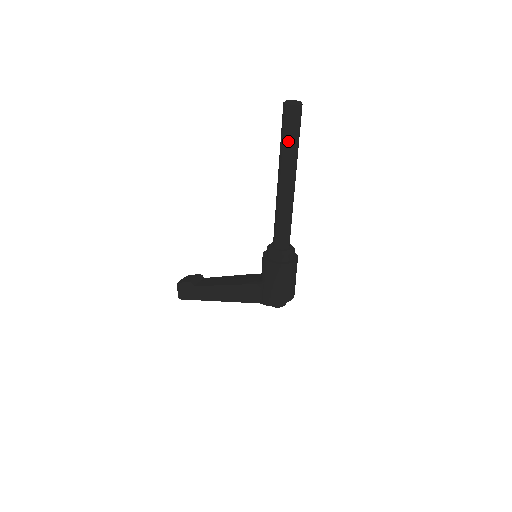
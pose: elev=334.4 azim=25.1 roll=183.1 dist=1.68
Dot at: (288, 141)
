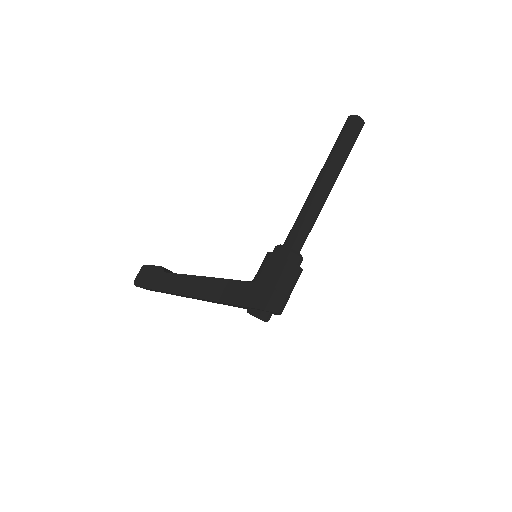
Dot at: (343, 145)
